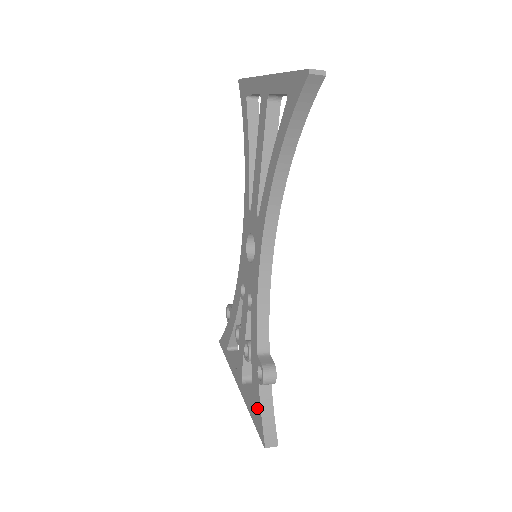
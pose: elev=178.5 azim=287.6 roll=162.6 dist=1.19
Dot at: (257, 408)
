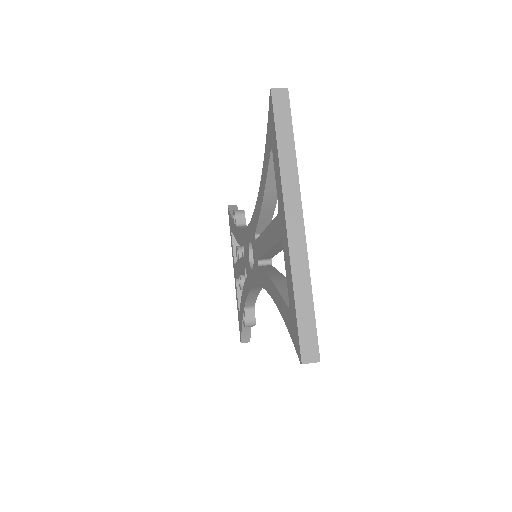
Dot at: (240, 322)
